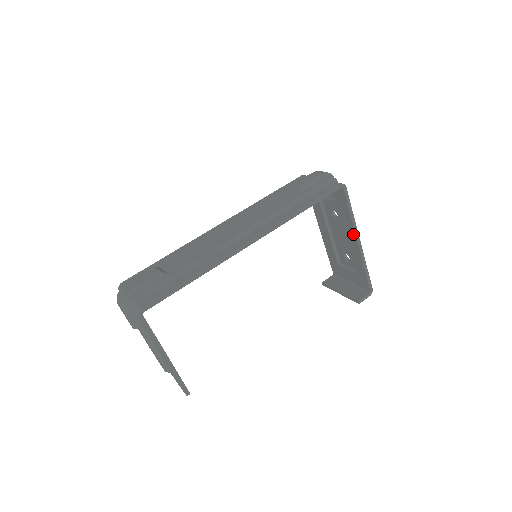
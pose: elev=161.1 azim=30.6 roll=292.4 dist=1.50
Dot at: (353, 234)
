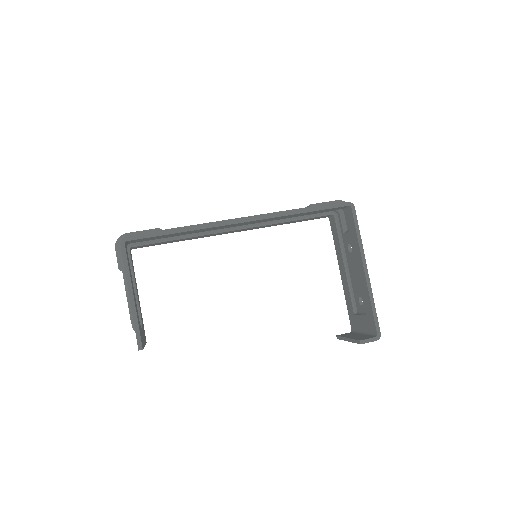
Dot at: (360, 260)
